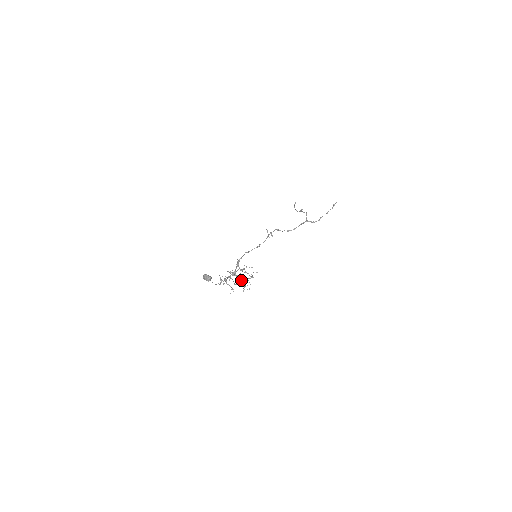
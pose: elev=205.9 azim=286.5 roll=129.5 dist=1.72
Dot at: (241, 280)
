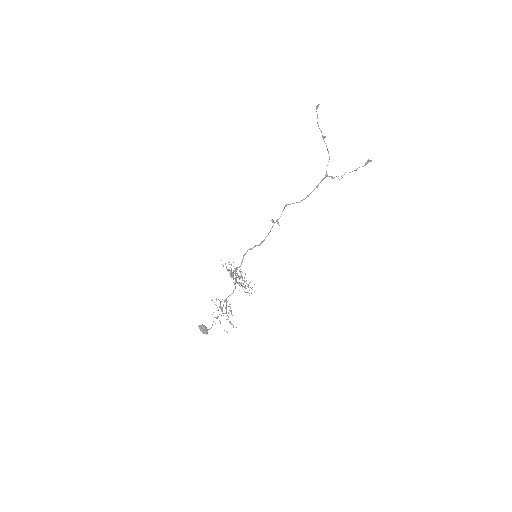
Dot at: occluded
